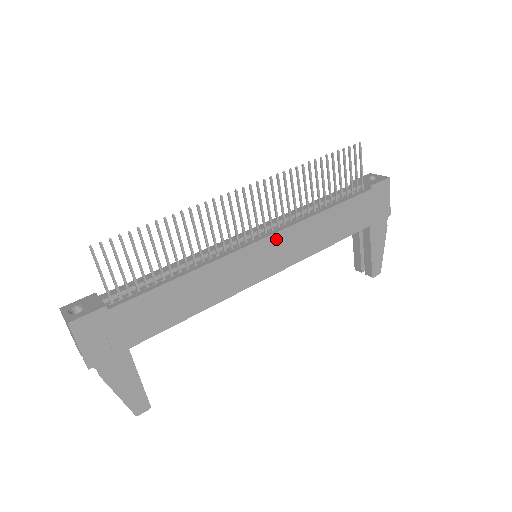
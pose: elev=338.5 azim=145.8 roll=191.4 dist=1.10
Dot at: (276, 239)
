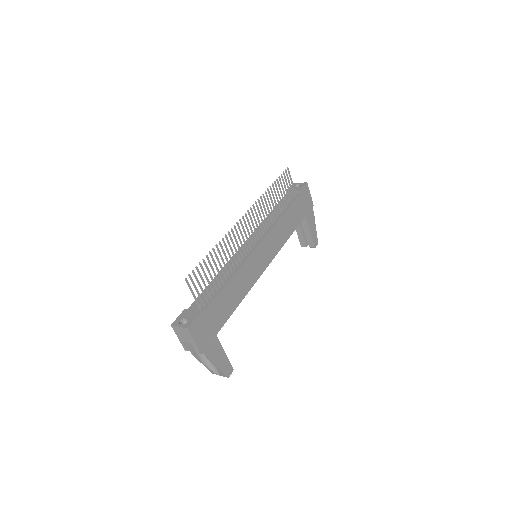
Dot at: (266, 241)
